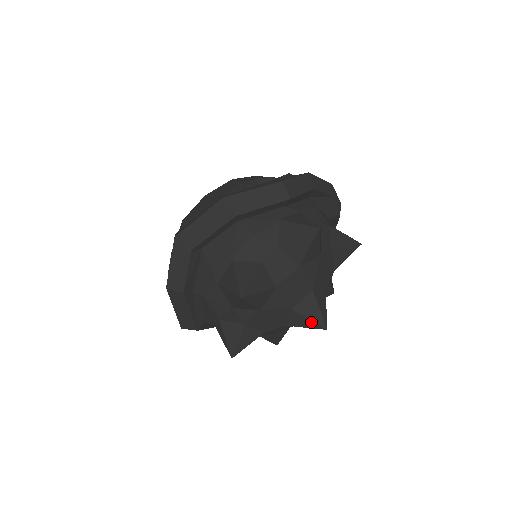
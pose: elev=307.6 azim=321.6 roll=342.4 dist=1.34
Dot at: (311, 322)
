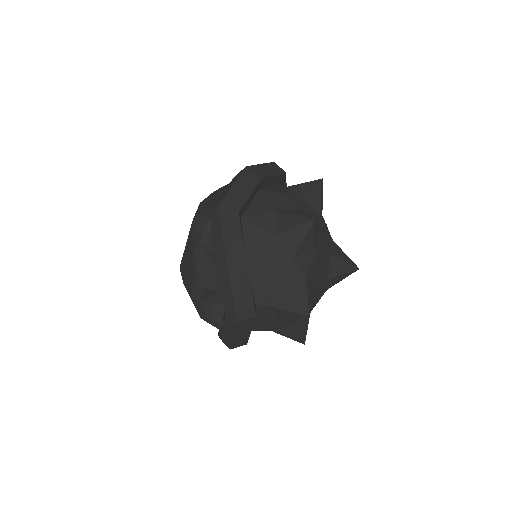
Dot at: (347, 265)
